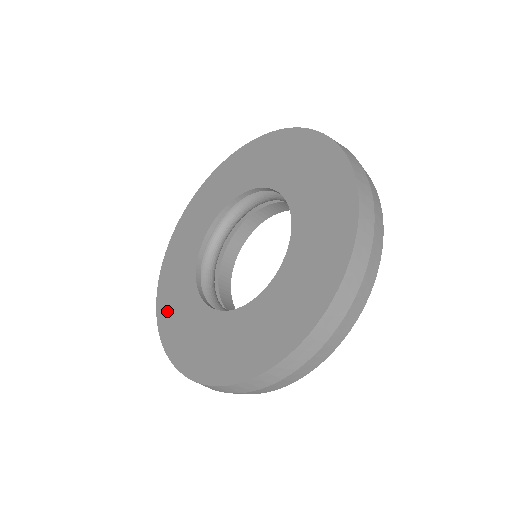
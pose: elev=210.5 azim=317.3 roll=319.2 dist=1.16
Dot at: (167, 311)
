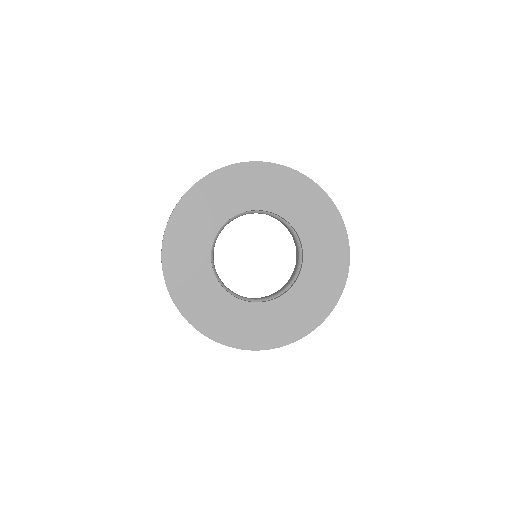
Dot at: (193, 205)
